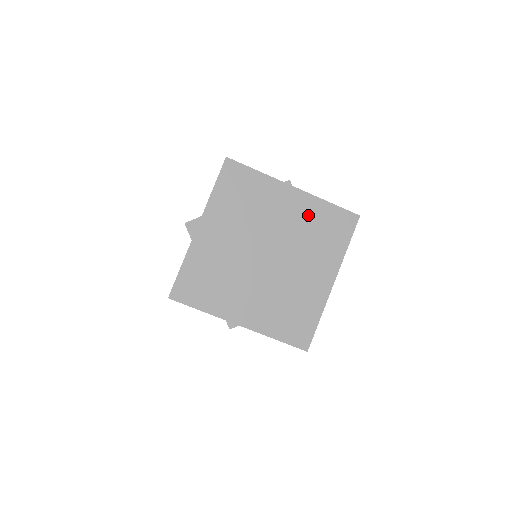
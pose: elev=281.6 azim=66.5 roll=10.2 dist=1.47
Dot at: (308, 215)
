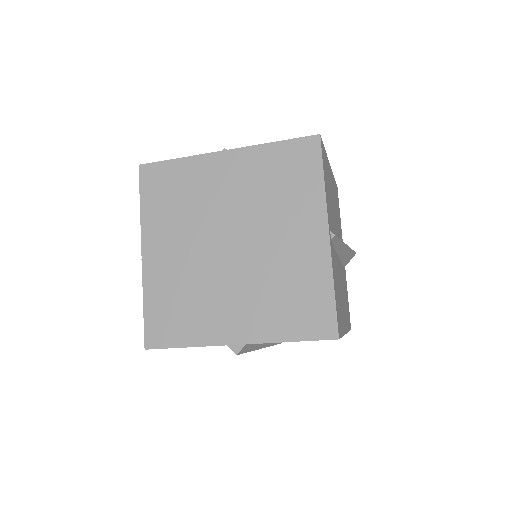
Dot at: (255, 172)
